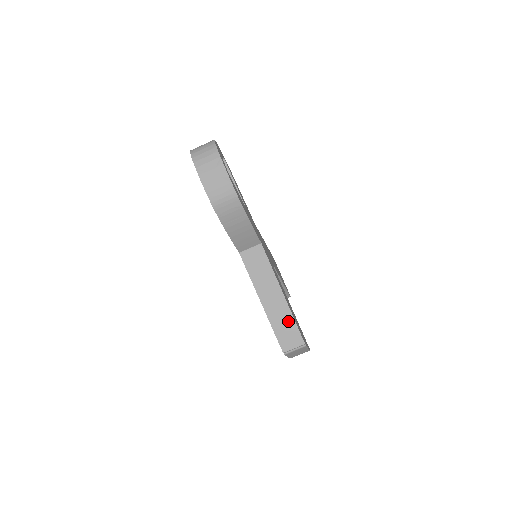
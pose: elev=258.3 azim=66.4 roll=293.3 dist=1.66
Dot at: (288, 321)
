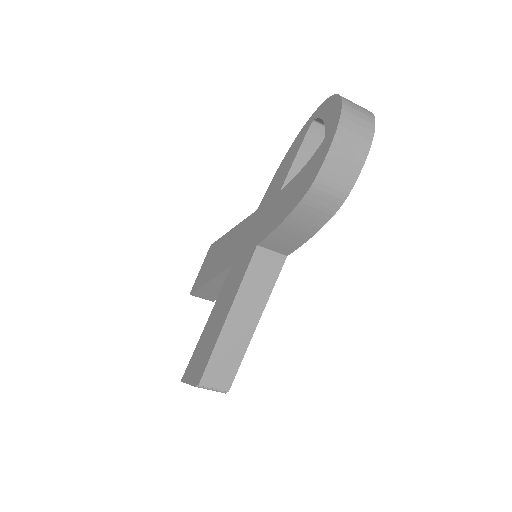
Dot at: (235, 356)
